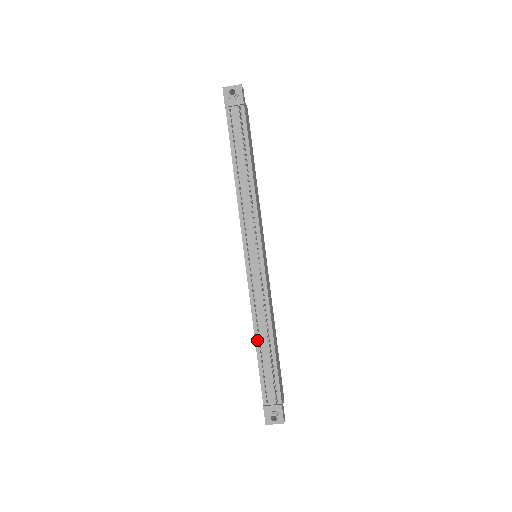
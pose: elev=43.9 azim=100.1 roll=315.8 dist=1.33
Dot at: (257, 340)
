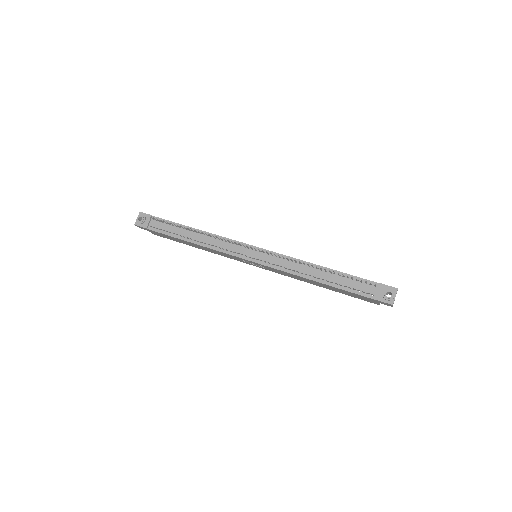
Dot at: (317, 280)
